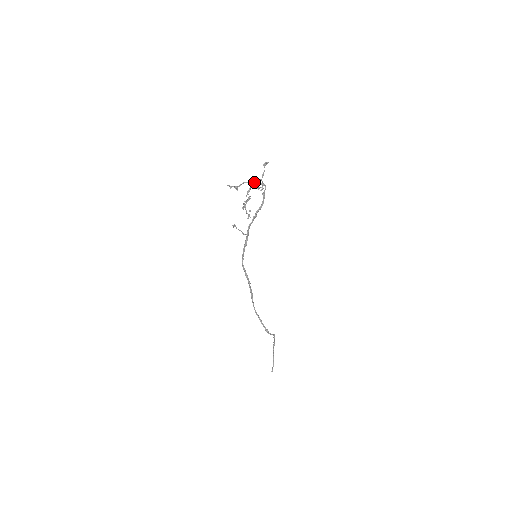
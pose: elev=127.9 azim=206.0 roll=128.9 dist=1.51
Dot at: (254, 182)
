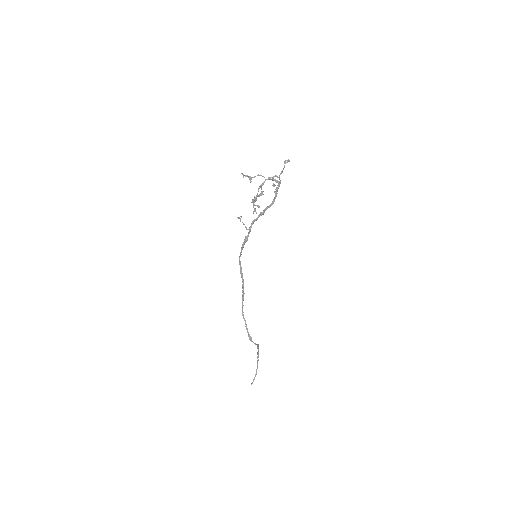
Dot at: (269, 177)
